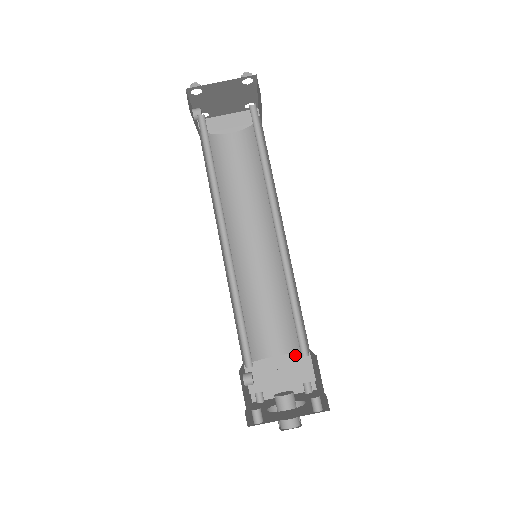
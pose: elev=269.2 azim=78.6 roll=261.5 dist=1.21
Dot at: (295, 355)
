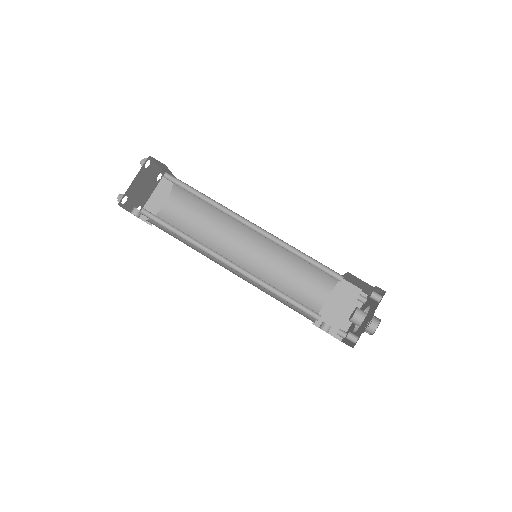
Dot at: (336, 288)
